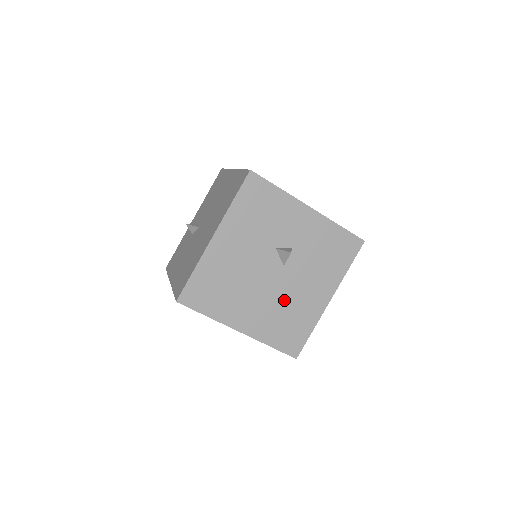
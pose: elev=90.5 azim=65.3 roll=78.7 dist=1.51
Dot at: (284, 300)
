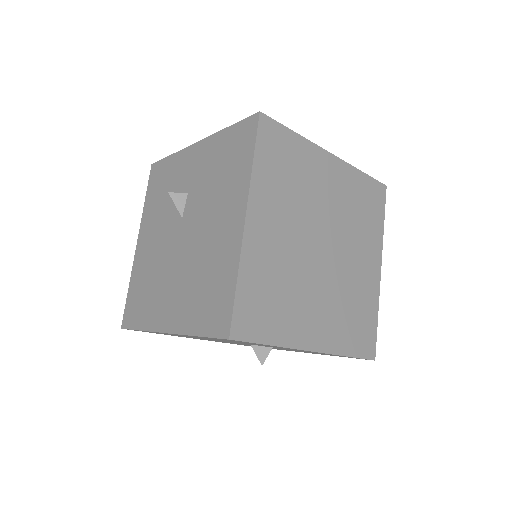
Dot at: occluded
